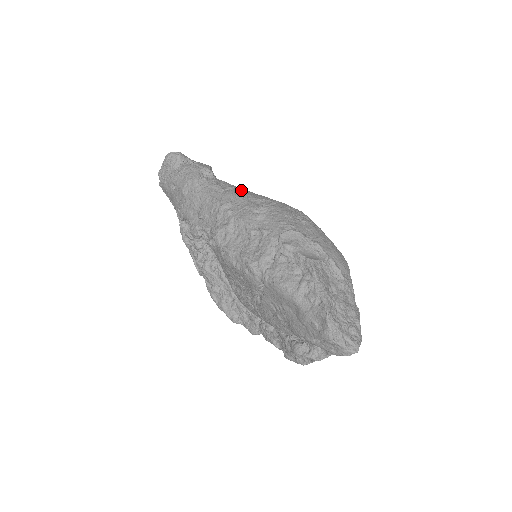
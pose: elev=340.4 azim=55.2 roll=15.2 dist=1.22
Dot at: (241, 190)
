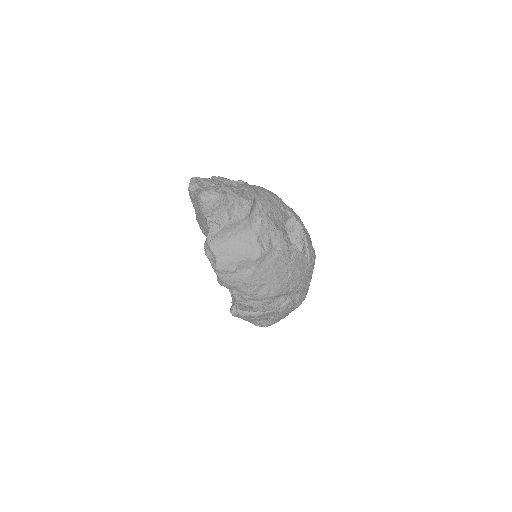
Dot at: occluded
